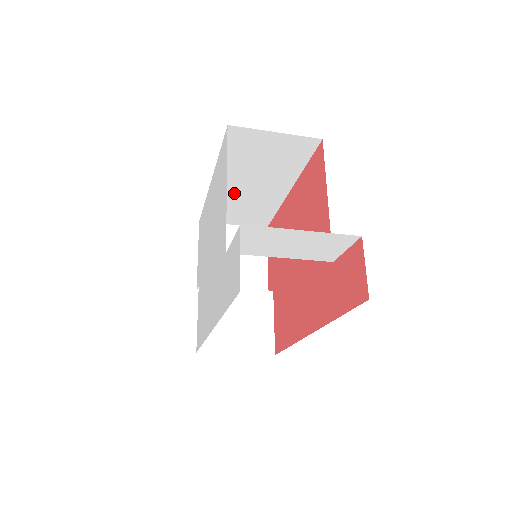
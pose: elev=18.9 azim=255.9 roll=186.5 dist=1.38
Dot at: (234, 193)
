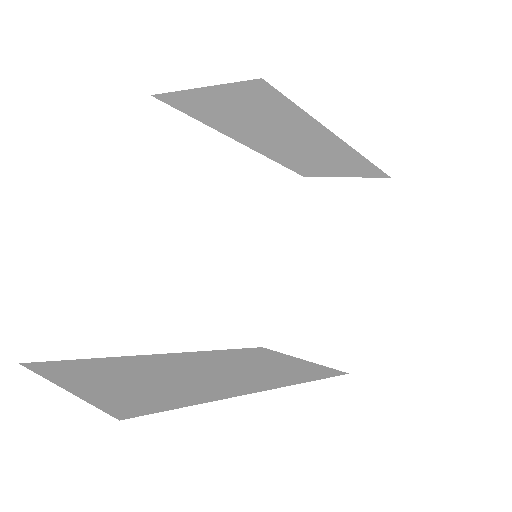
Dot at: (285, 150)
